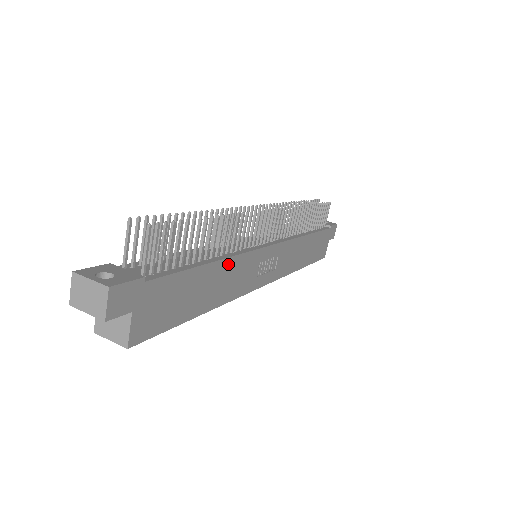
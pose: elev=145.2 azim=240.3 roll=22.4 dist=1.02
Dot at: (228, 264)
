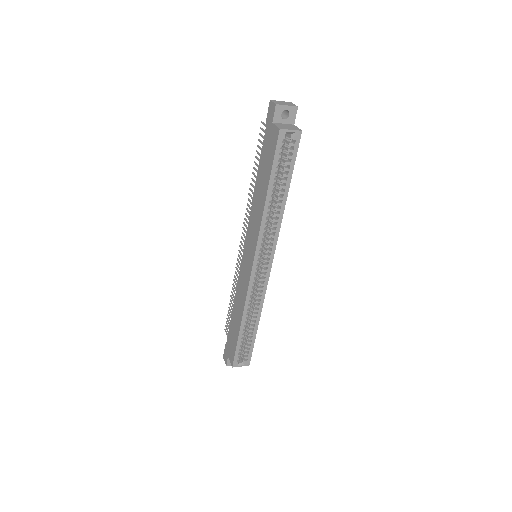
Dot at: occluded
